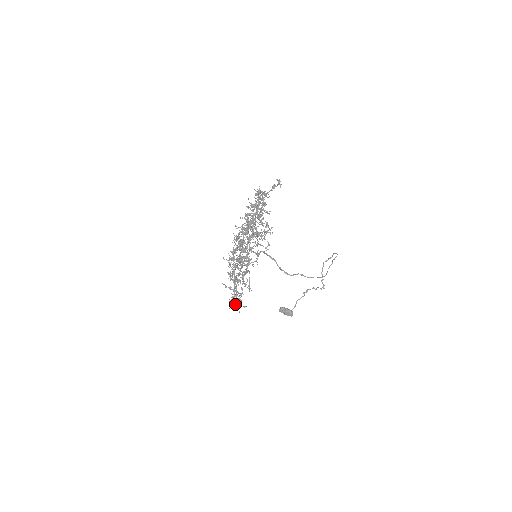
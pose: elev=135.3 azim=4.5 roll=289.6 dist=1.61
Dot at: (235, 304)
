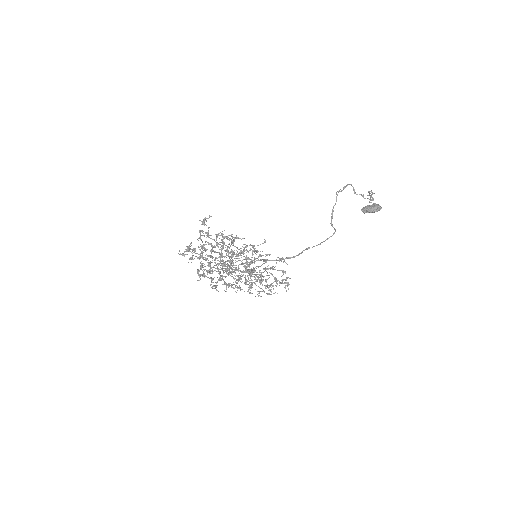
Dot at: (284, 279)
